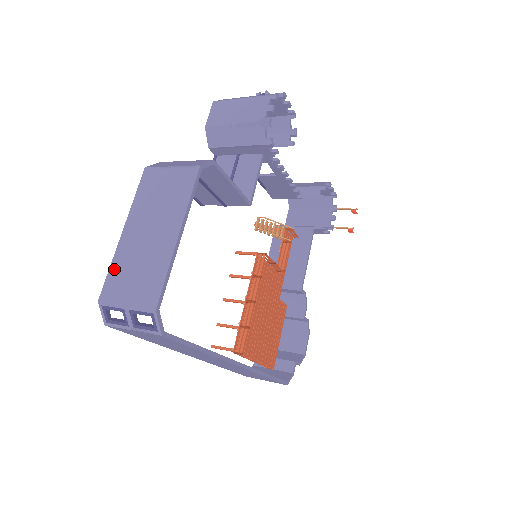
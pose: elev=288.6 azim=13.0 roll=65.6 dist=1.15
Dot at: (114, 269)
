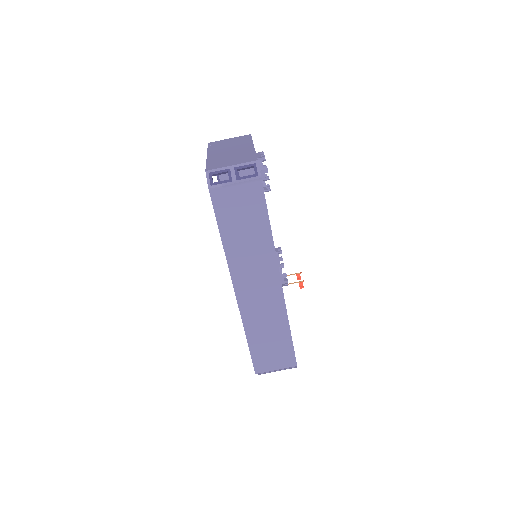
Dot at: (211, 162)
